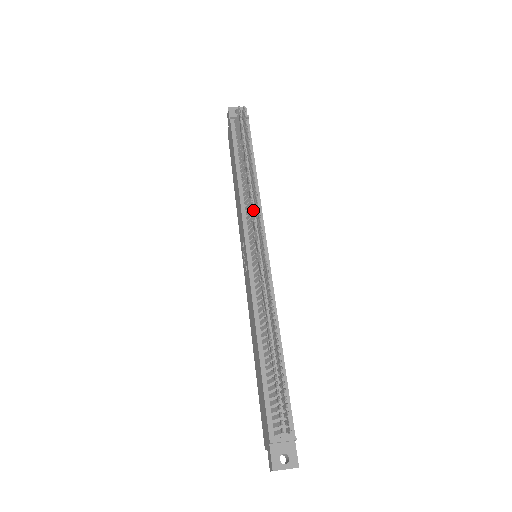
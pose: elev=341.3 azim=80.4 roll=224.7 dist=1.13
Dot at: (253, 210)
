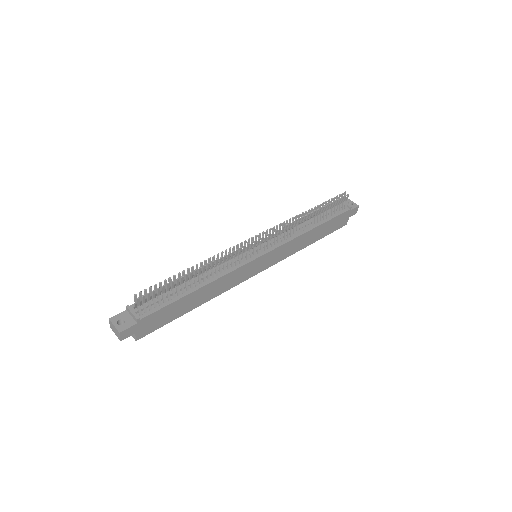
Dot at: (277, 225)
